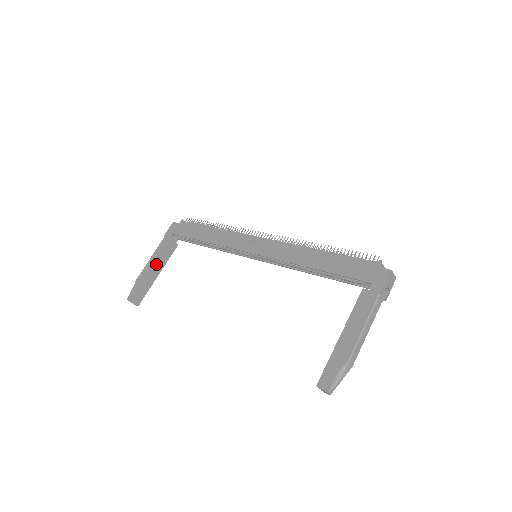
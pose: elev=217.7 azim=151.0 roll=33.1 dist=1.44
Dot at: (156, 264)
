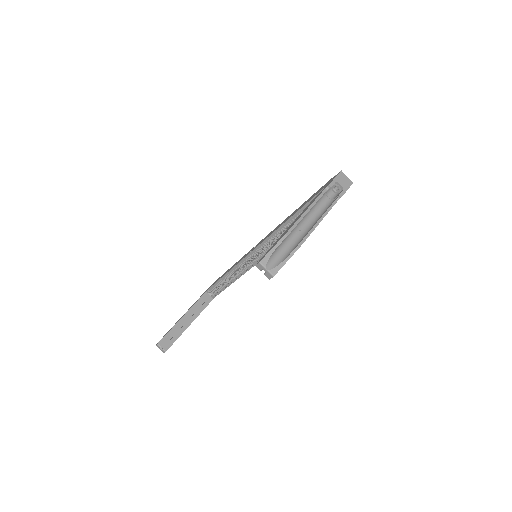
Dot at: (187, 314)
